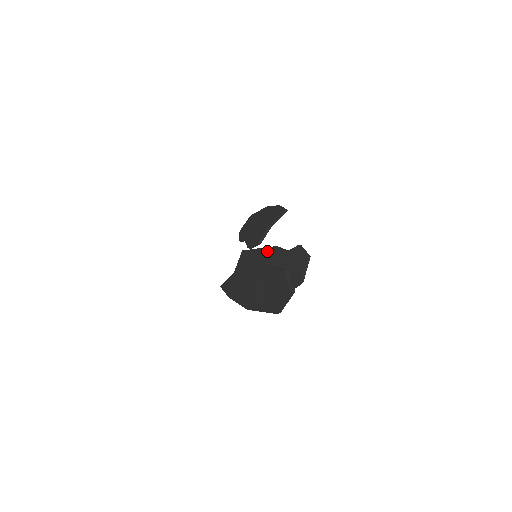
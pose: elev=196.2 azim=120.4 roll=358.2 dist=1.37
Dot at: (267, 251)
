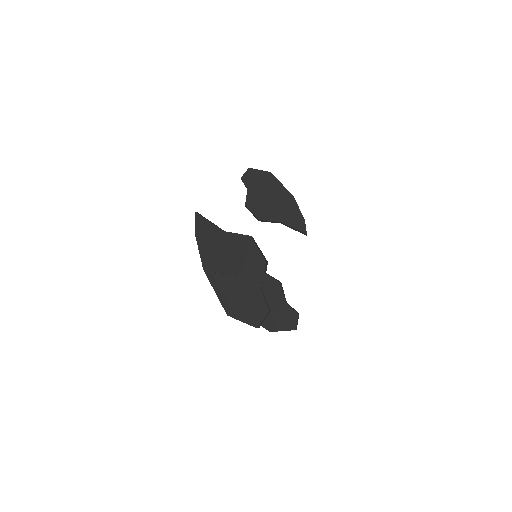
Dot at: (271, 276)
